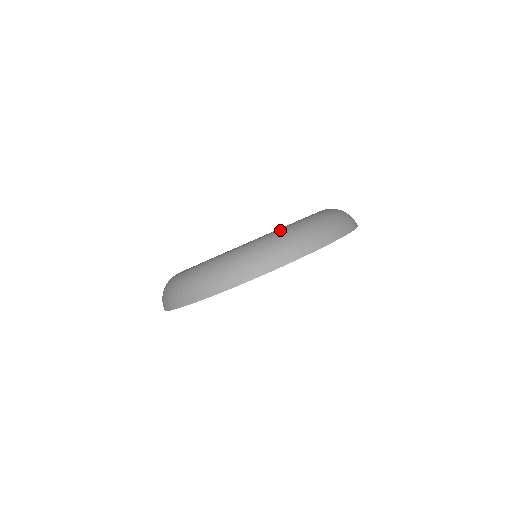
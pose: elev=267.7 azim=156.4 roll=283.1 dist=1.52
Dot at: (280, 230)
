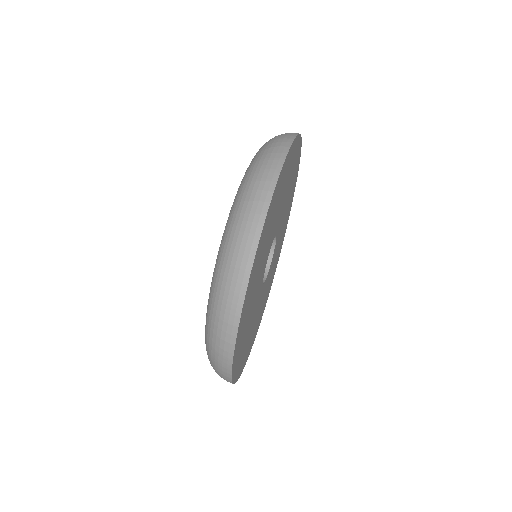
Dot at: (218, 251)
